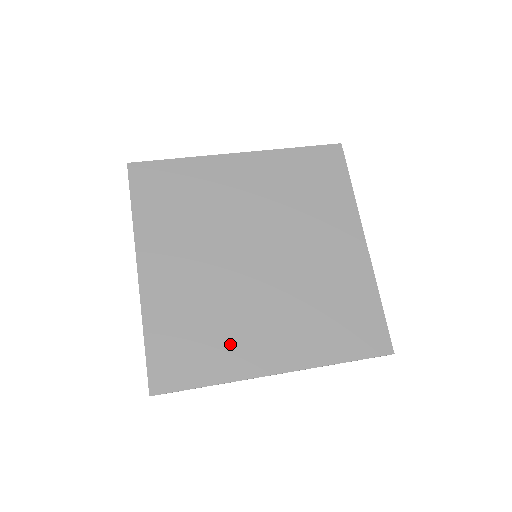
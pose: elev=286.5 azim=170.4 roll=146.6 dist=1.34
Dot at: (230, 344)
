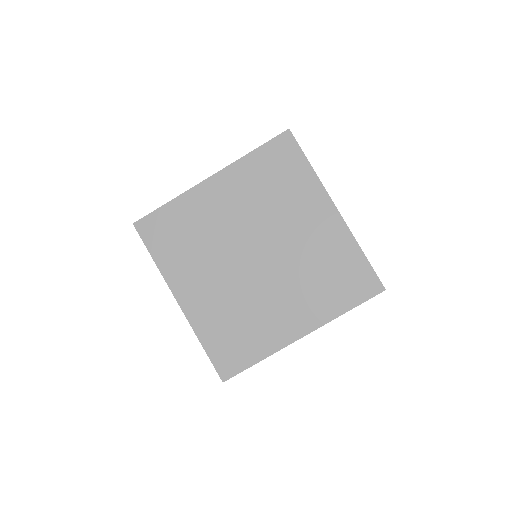
Dot at: (262, 329)
